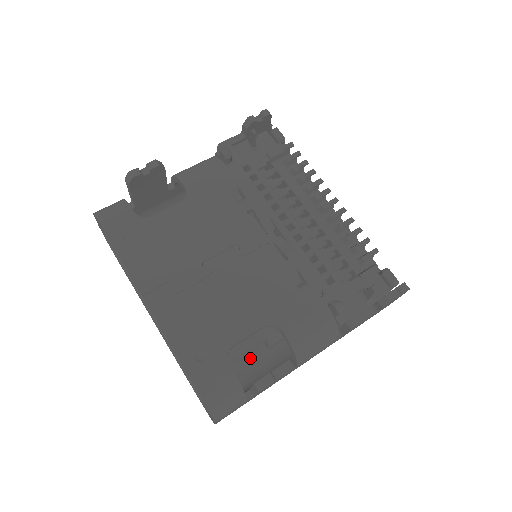
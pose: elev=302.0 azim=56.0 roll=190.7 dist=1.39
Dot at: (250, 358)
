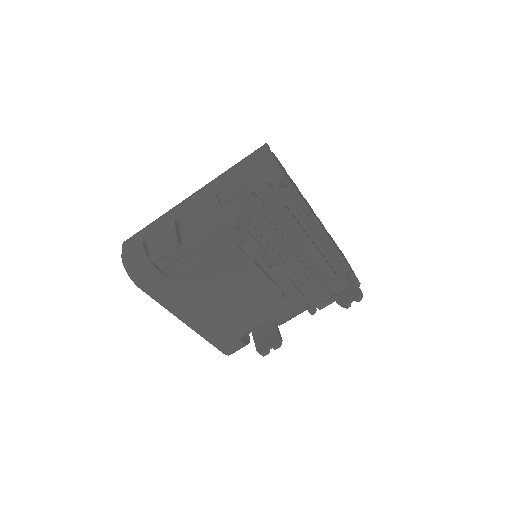
Dot at: occluded
